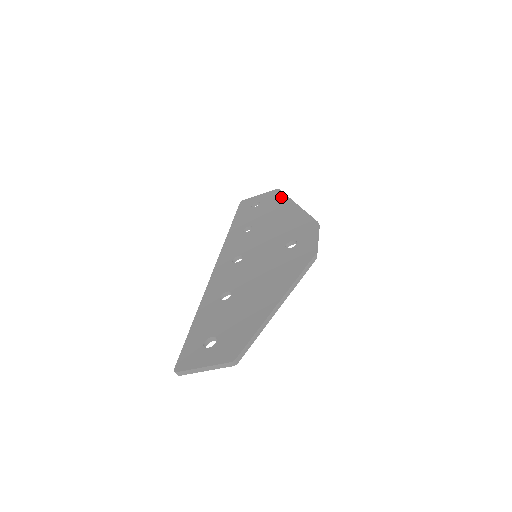
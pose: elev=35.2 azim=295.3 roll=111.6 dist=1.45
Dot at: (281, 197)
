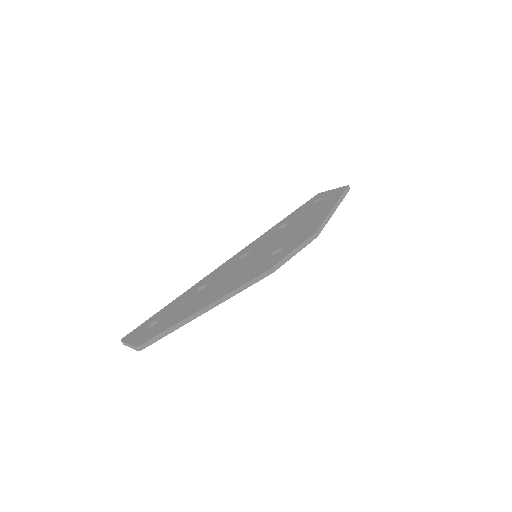
Dot at: (337, 196)
